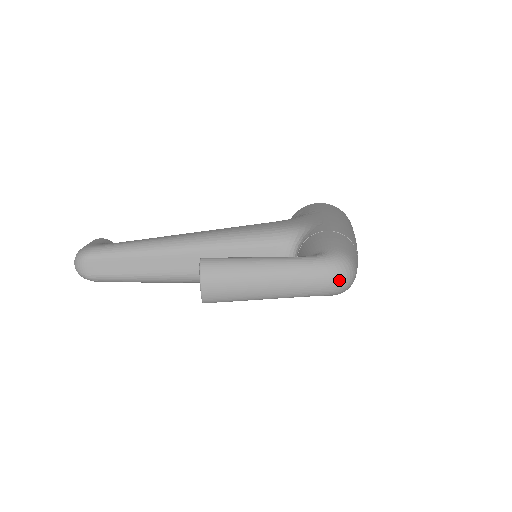
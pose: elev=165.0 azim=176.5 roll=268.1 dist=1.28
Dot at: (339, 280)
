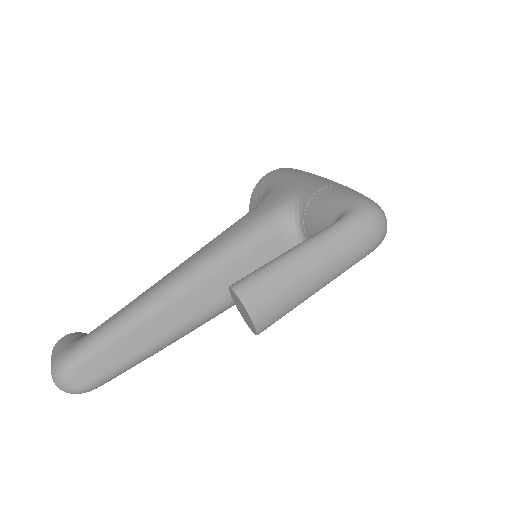
Dot at: (380, 229)
